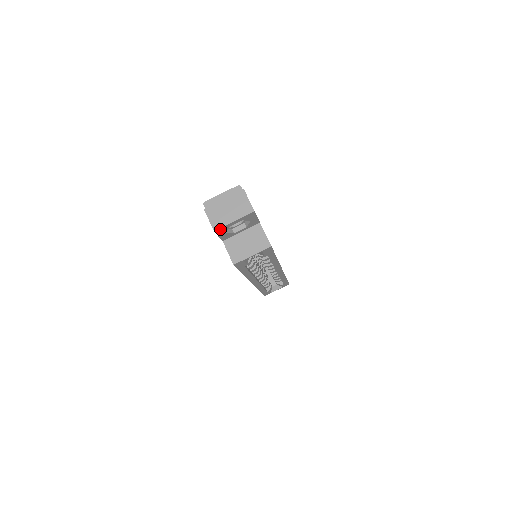
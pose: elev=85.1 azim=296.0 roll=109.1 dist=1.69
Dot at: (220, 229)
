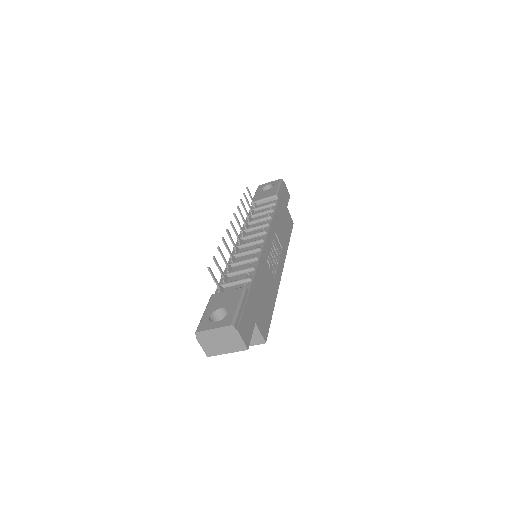
Dot at: (213, 353)
